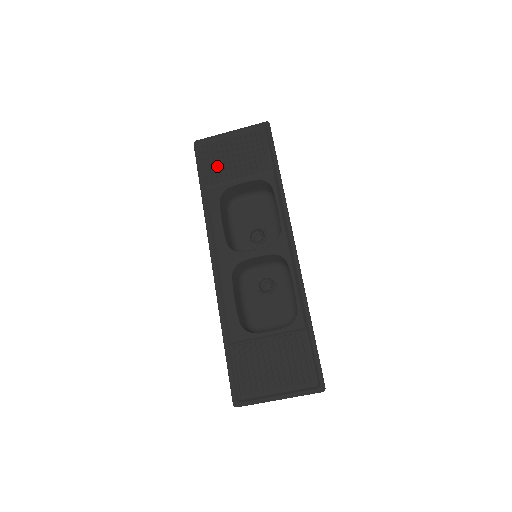
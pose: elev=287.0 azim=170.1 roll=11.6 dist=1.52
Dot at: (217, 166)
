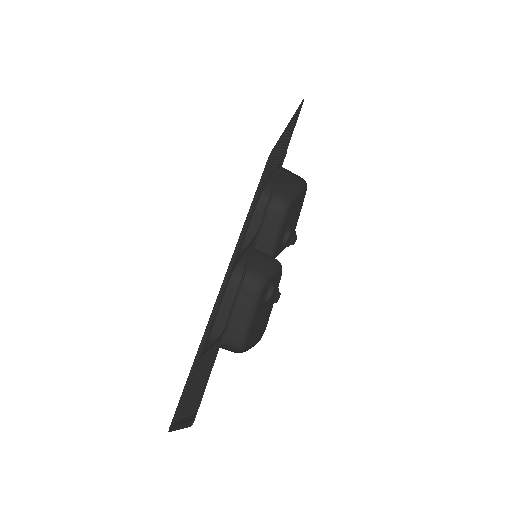
Dot at: (268, 169)
